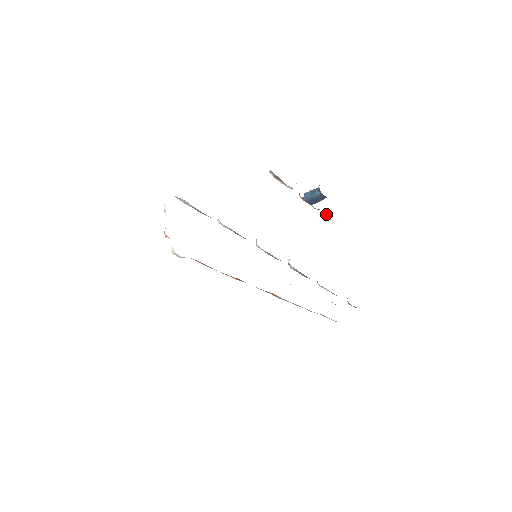
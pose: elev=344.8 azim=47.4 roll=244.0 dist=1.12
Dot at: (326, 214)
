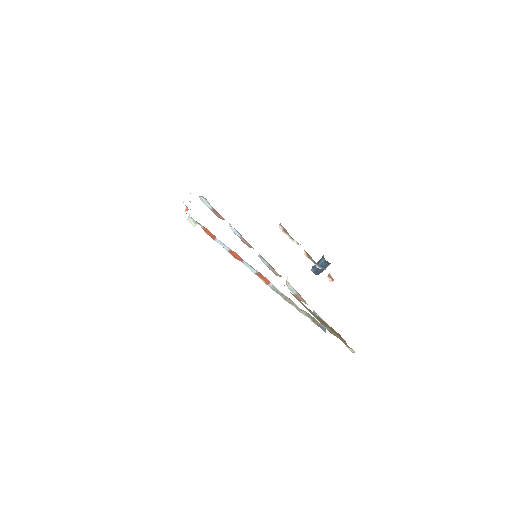
Dot at: (328, 274)
